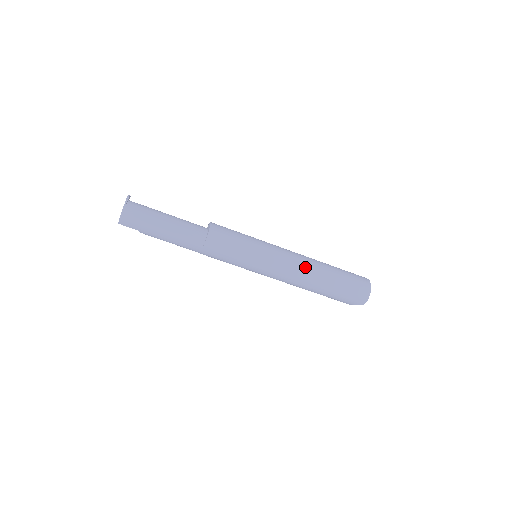
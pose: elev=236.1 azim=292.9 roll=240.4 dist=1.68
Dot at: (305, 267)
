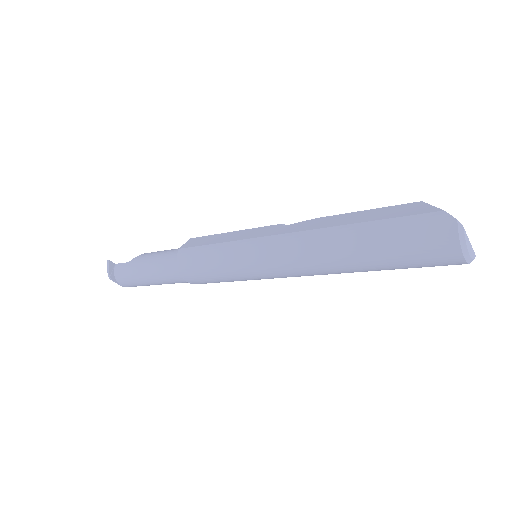
Dot at: (320, 273)
